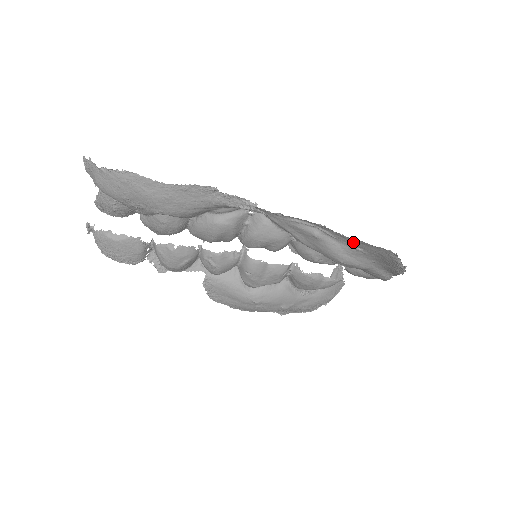
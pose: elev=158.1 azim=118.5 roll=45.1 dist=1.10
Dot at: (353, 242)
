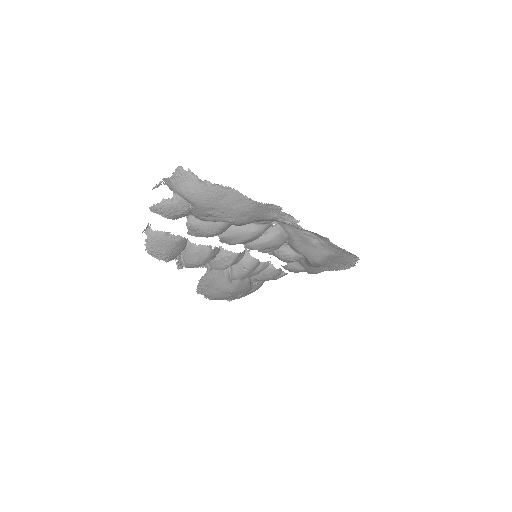
Dot at: (335, 249)
